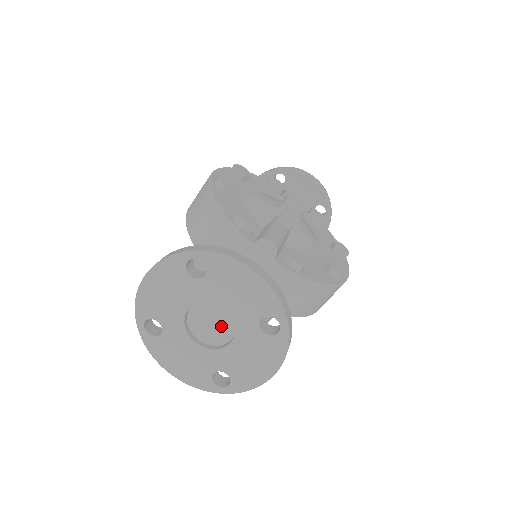
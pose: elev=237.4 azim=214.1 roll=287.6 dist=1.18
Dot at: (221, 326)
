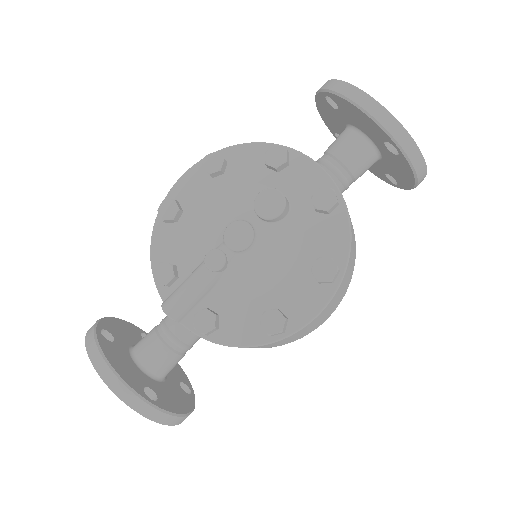
Dot at: occluded
